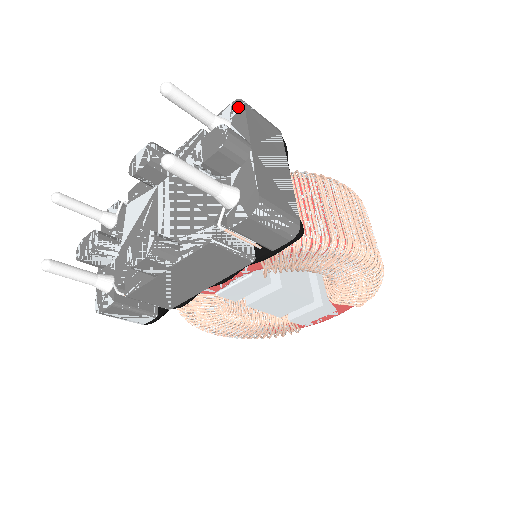
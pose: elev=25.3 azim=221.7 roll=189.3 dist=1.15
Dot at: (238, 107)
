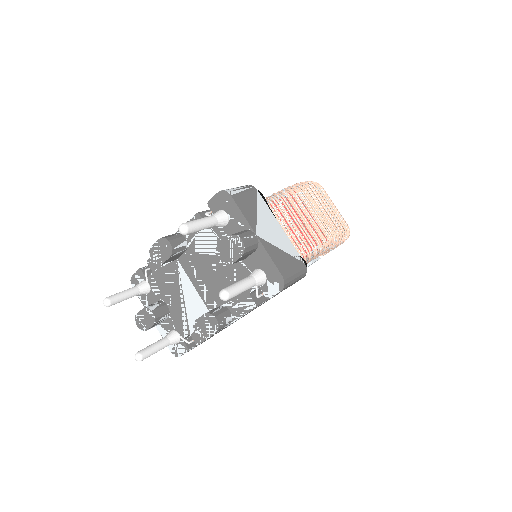
Dot at: (226, 199)
